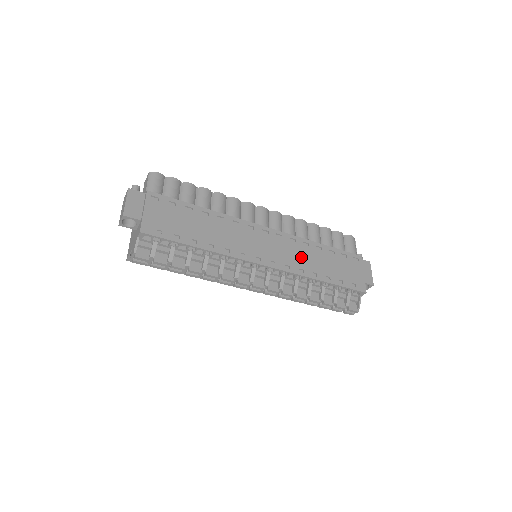
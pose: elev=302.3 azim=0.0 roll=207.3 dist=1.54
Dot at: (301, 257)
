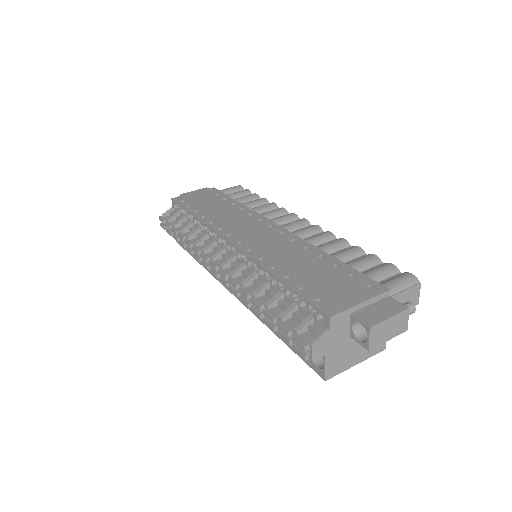
Dot at: (282, 252)
